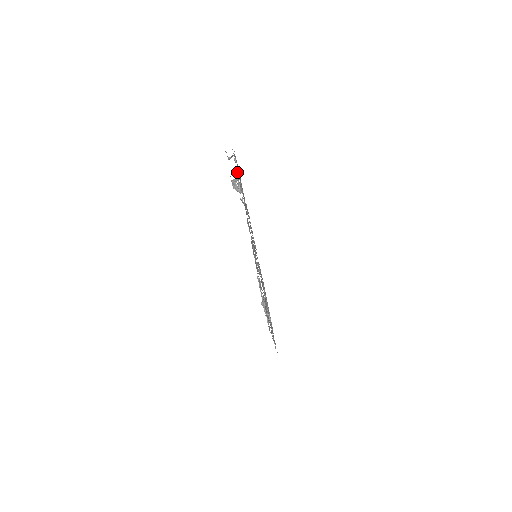
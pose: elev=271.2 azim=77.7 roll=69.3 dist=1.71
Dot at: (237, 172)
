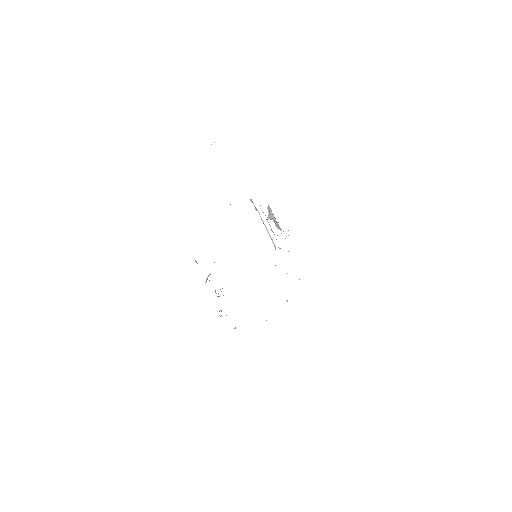
Dot at: occluded
